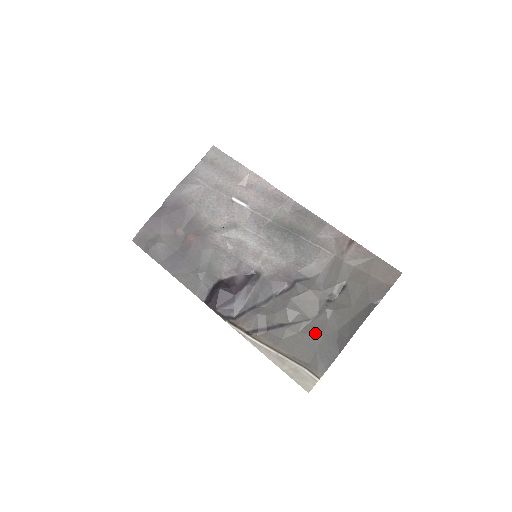
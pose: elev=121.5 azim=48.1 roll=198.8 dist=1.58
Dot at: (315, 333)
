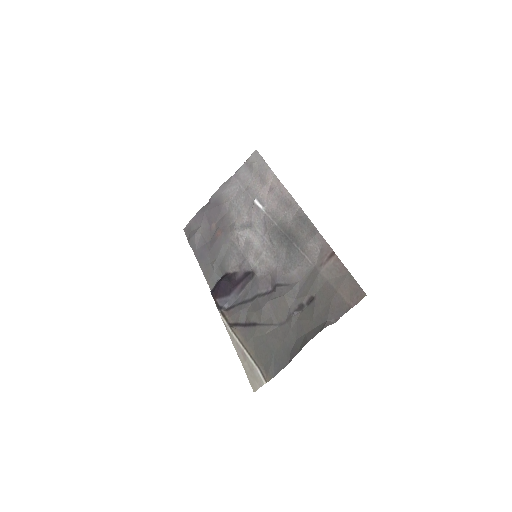
Dot at: (277, 338)
